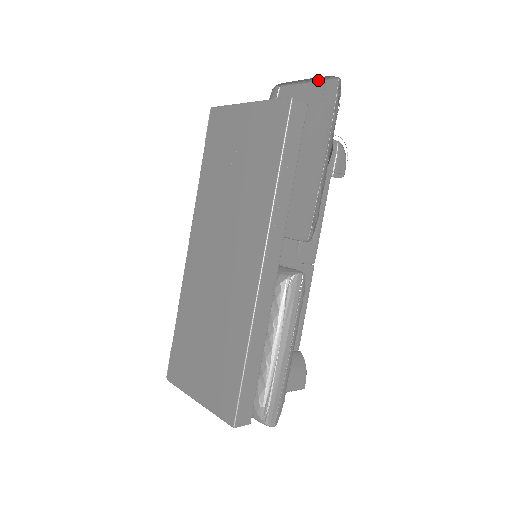
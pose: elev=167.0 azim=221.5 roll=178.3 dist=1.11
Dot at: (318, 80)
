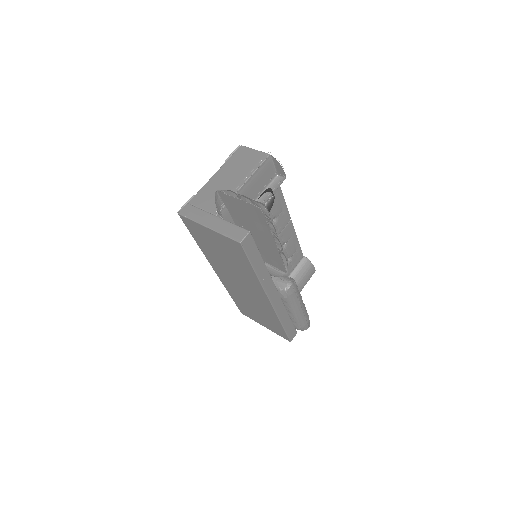
Dot at: (246, 202)
